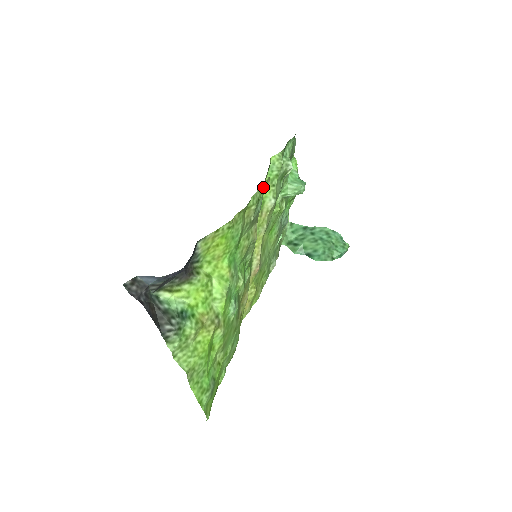
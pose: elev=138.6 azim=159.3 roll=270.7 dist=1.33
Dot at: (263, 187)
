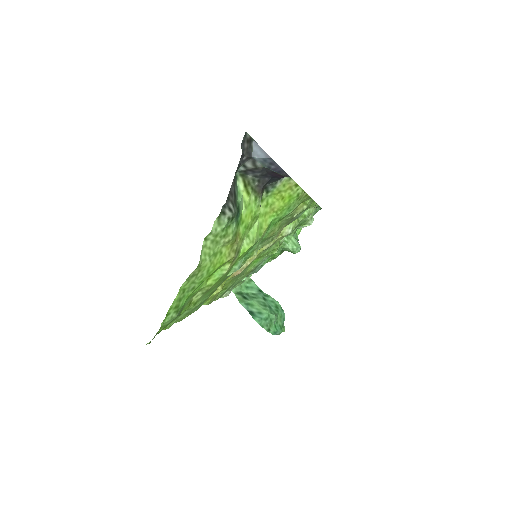
Dot at: (311, 205)
